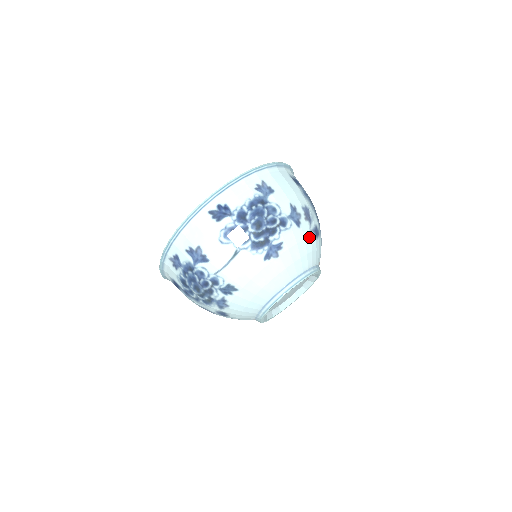
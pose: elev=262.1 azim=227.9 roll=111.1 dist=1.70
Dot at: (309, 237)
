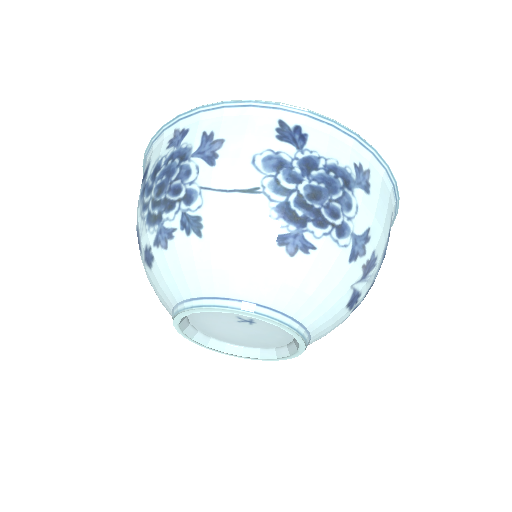
Dot at: (344, 289)
